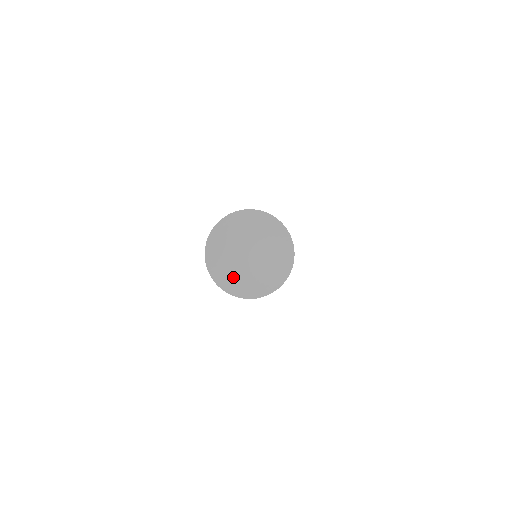
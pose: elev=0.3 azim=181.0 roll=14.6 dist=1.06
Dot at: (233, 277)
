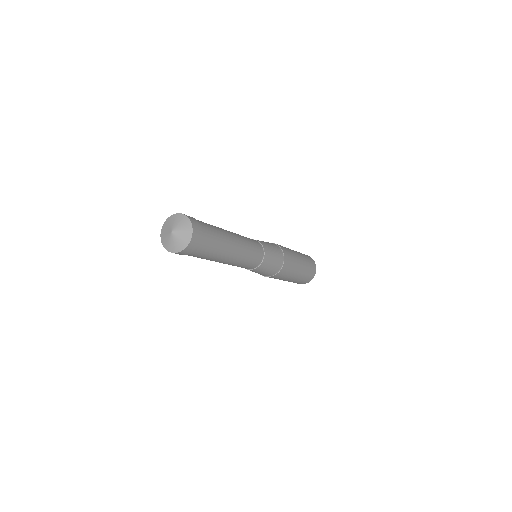
Dot at: (167, 242)
